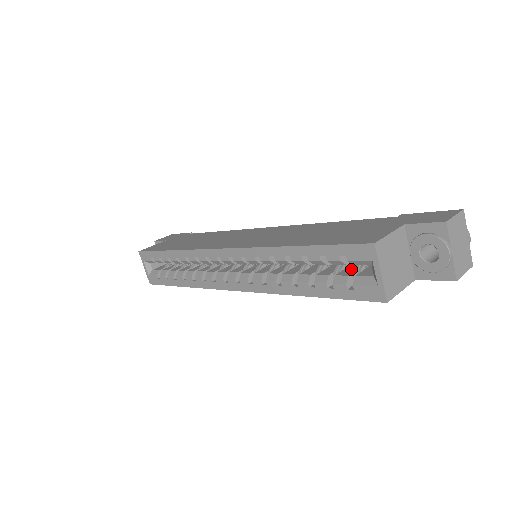
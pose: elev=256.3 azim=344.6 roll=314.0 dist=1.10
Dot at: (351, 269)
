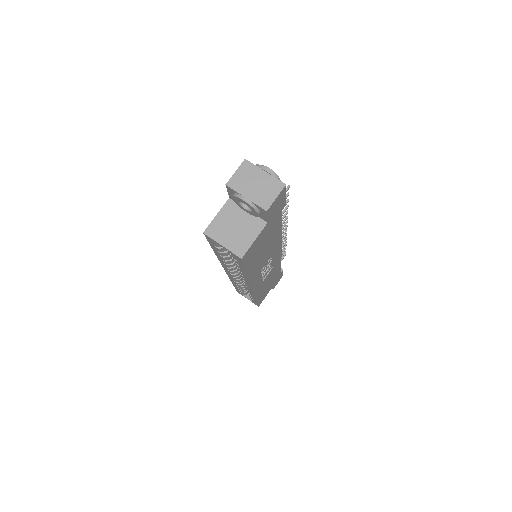
Dot at: occluded
